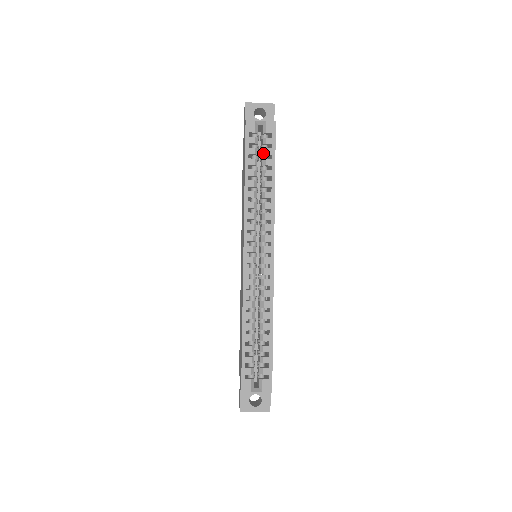
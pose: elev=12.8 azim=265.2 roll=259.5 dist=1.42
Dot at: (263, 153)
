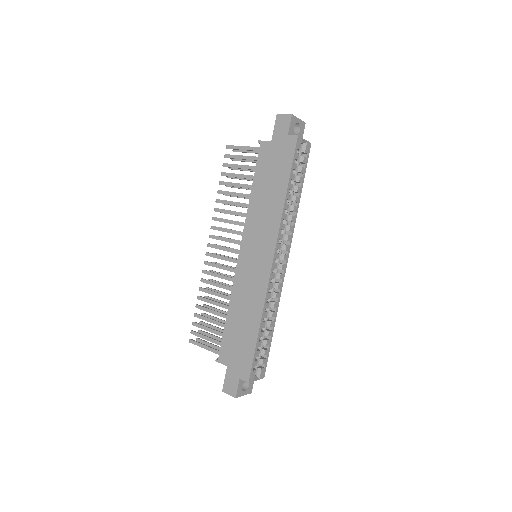
Dot at: (299, 170)
